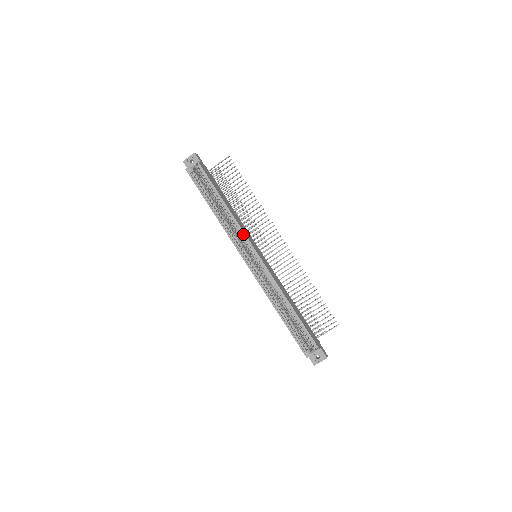
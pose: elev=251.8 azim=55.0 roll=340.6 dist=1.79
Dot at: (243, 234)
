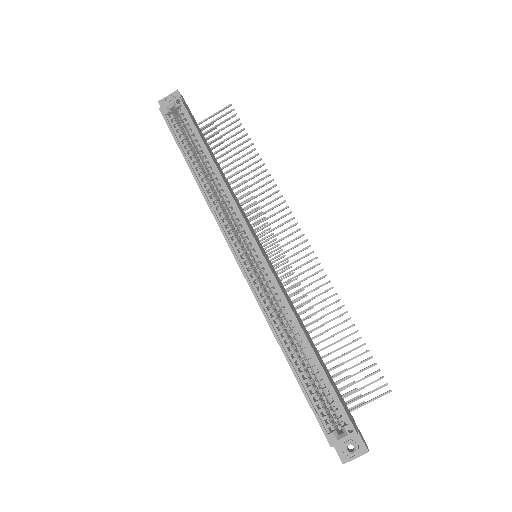
Dot at: (238, 213)
